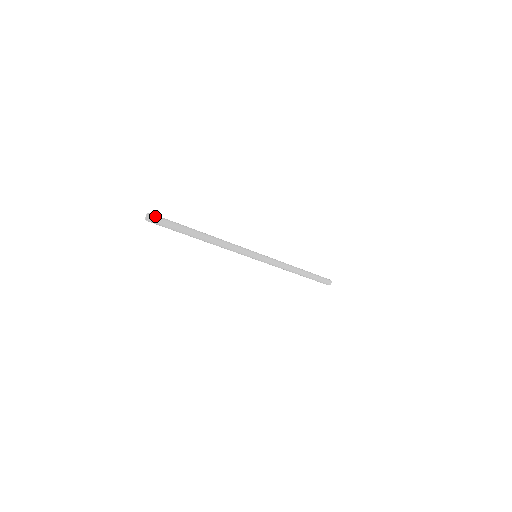
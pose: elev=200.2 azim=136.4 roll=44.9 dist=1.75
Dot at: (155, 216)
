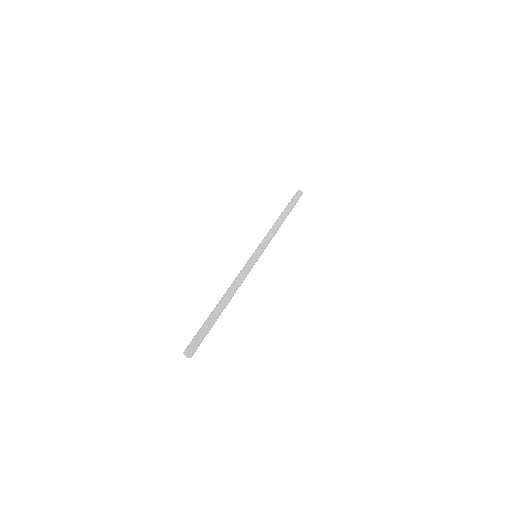
Dot at: (195, 351)
